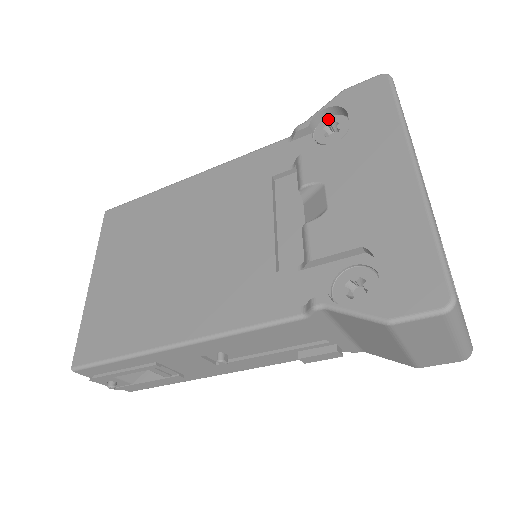
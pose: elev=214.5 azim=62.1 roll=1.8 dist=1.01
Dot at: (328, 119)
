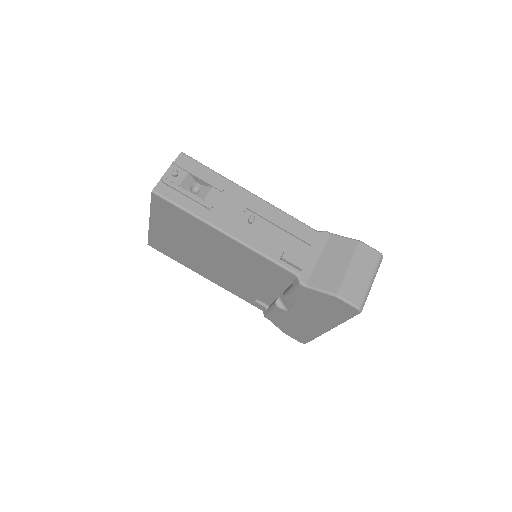
Dot at: occluded
